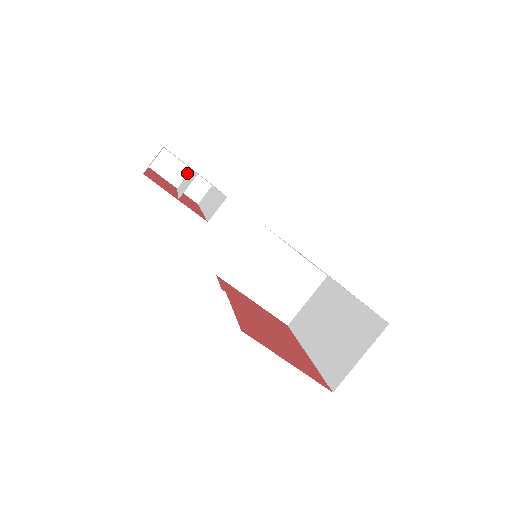
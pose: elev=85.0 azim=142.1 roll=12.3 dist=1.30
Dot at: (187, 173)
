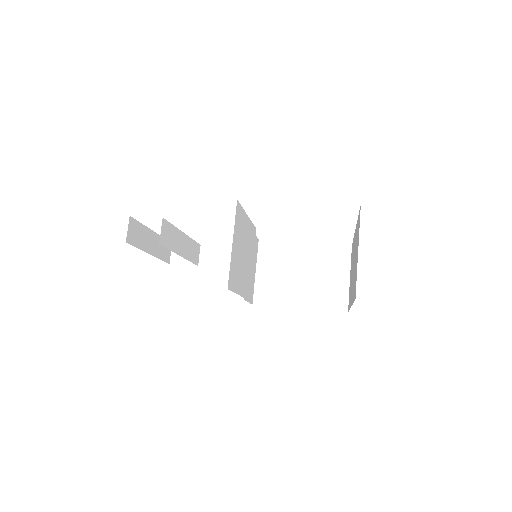
Dot at: (199, 250)
